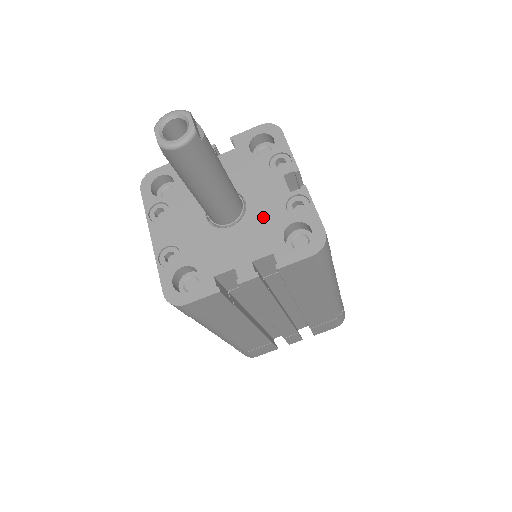
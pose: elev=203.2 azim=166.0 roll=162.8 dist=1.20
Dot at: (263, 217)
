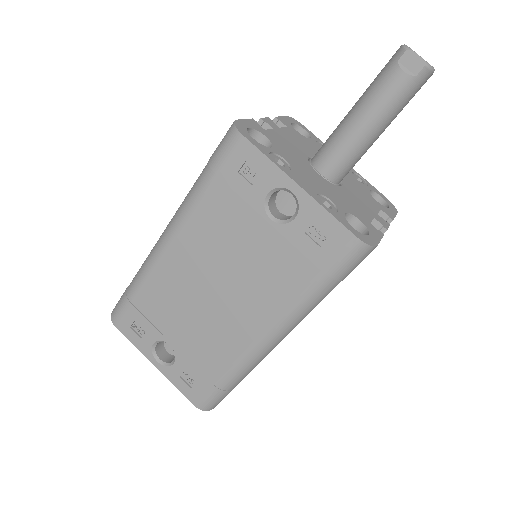
Dot at: (352, 183)
